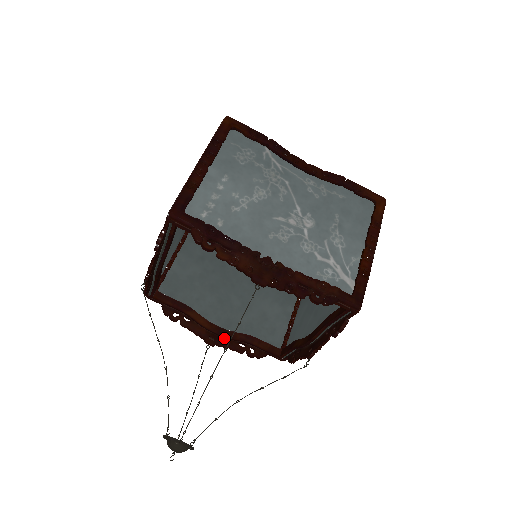
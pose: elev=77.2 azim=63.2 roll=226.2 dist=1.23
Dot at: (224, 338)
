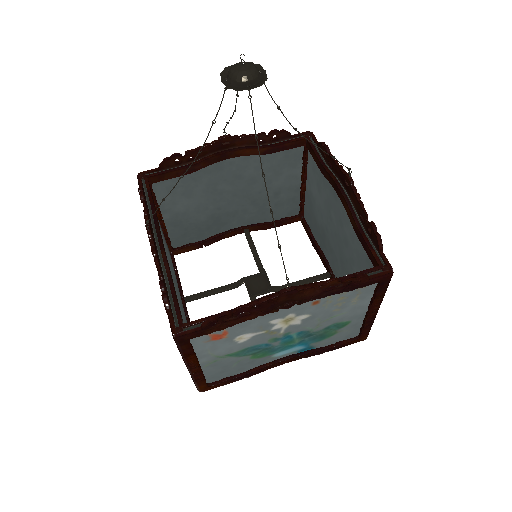
Dot at: (303, 292)
